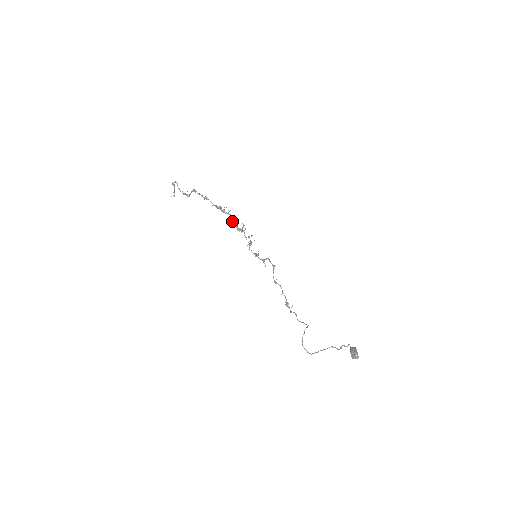
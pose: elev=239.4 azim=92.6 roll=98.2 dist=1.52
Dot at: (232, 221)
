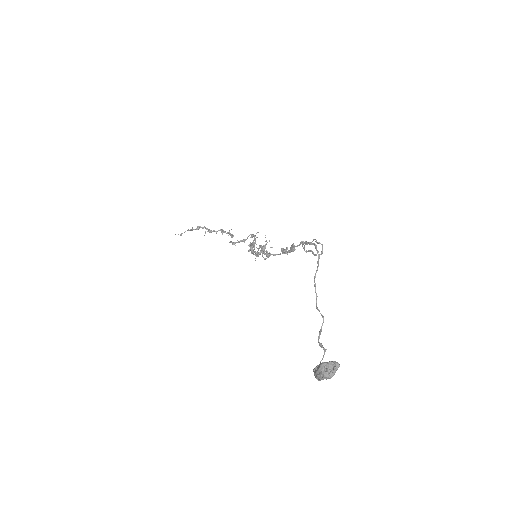
Dot at: (251, 244)
